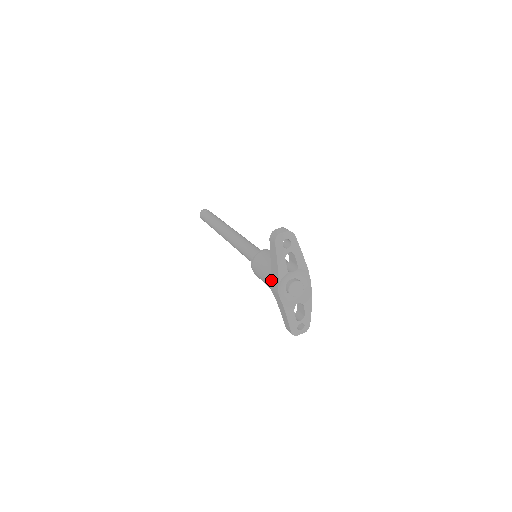
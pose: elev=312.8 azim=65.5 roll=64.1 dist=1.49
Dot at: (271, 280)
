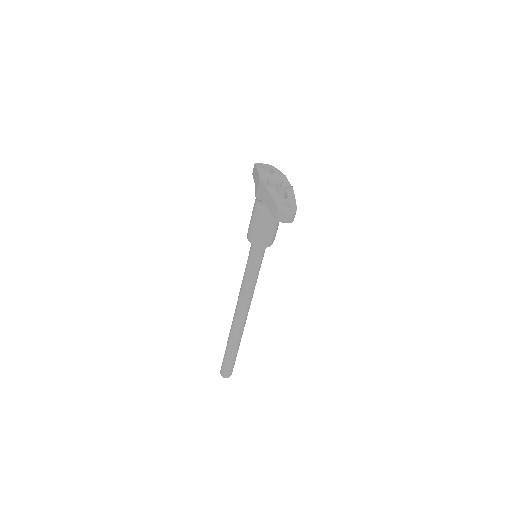
Dot at: (255, 190)
